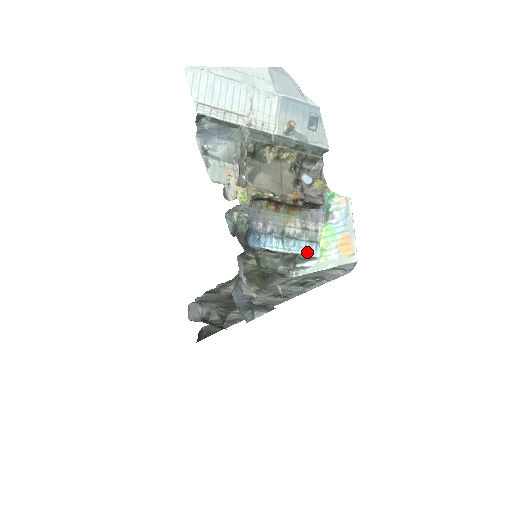
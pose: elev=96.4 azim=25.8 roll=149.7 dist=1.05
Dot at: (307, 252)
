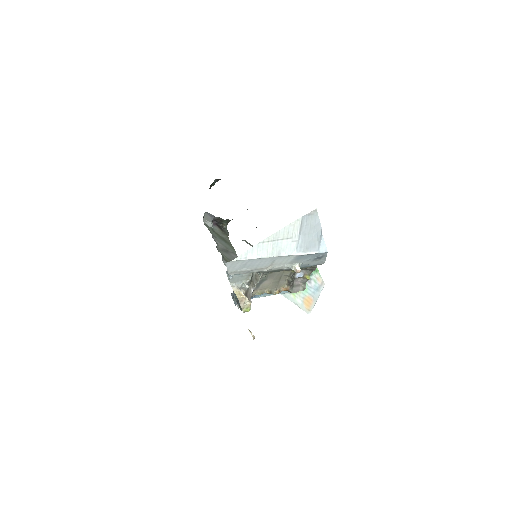
Dot at: (284, 293)
